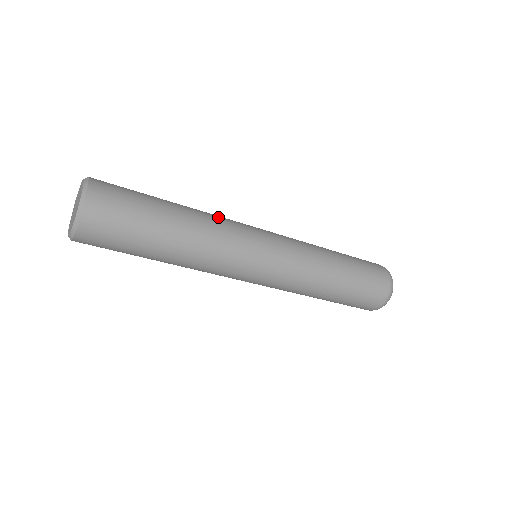
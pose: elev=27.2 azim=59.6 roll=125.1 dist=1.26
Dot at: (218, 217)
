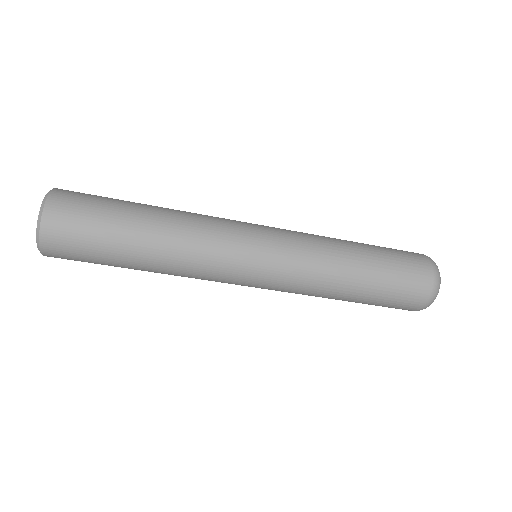
Dot at: (201, 215)
